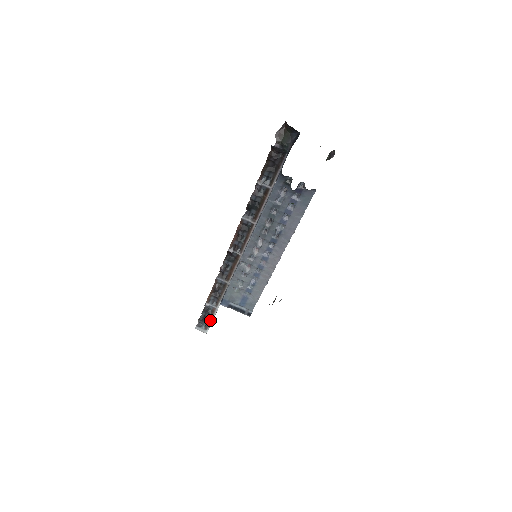
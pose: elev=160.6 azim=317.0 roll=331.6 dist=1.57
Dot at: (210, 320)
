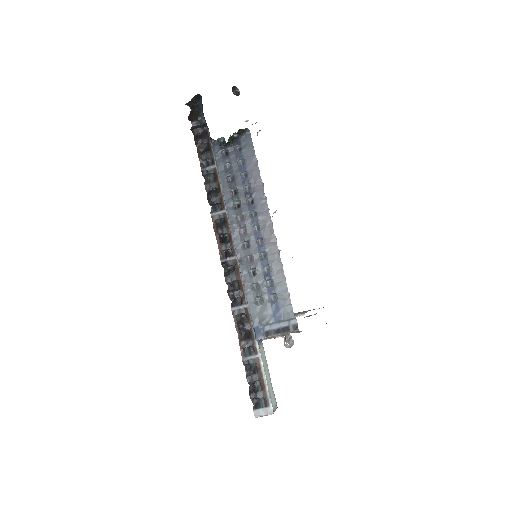
Dot at: (263, 384)
